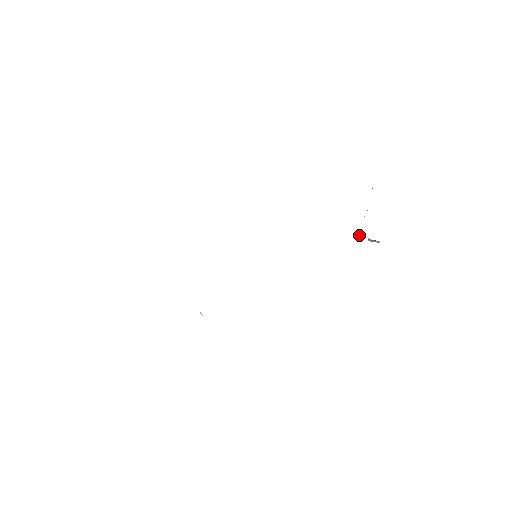
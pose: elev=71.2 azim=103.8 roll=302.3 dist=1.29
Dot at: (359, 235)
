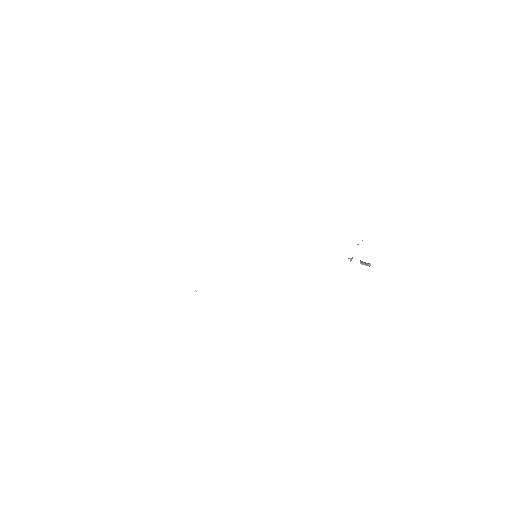
Dot at: (352, 257)
